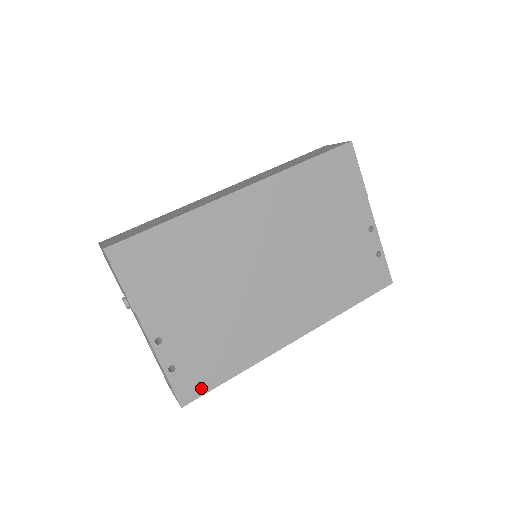
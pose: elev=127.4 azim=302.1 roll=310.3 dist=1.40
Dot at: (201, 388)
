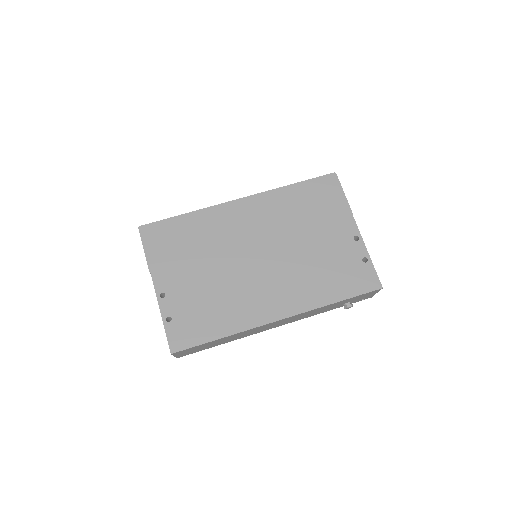
Dot at: (189, 341)
